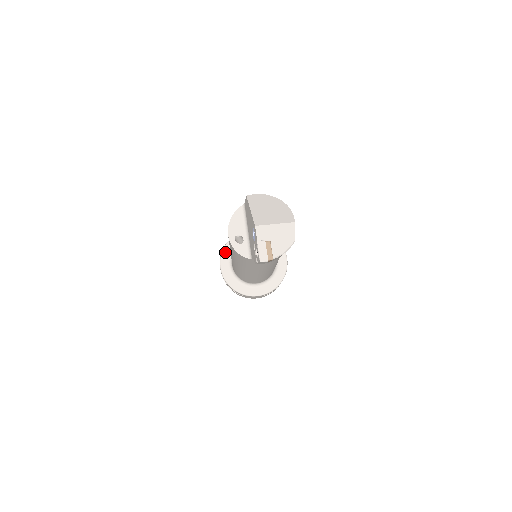
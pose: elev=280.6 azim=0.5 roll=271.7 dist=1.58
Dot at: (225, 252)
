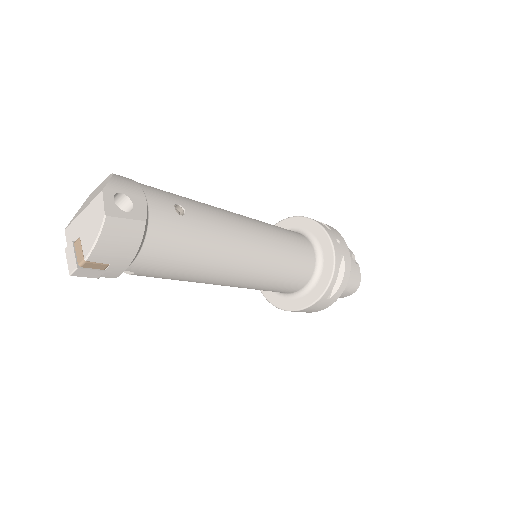
Dot at: occluded
